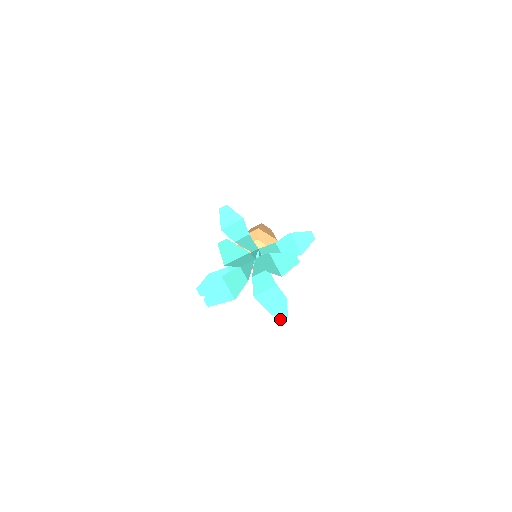
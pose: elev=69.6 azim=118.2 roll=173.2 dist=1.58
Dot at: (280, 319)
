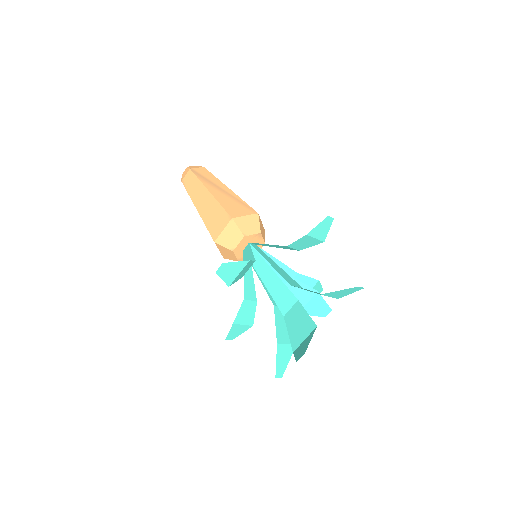
Dot at: occluded
